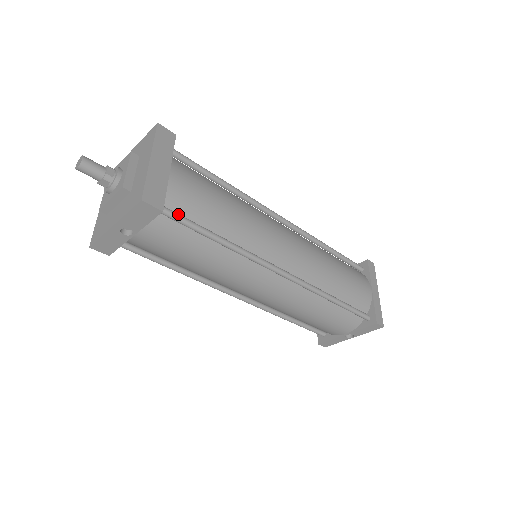
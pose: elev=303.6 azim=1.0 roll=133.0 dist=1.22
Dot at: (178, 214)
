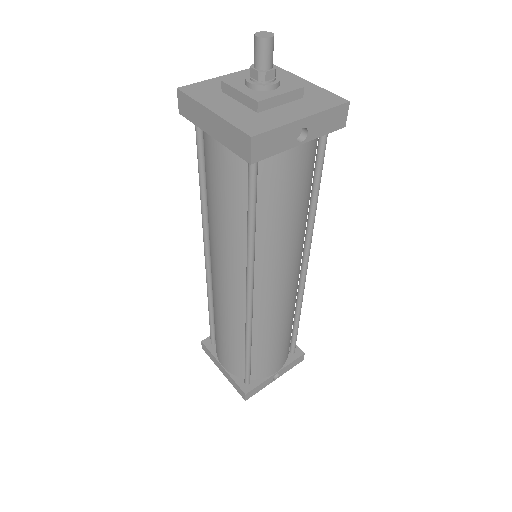
Dot at: (323, 145)
